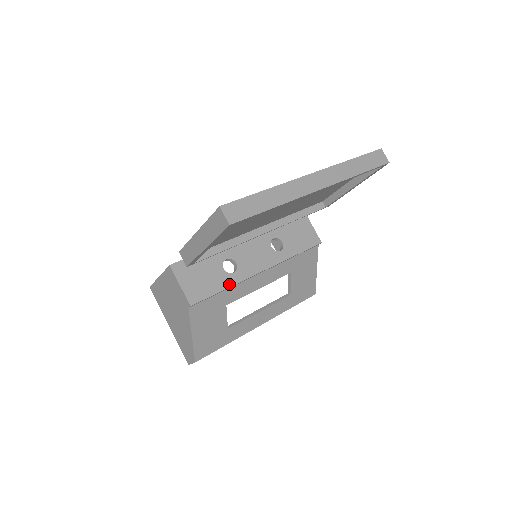
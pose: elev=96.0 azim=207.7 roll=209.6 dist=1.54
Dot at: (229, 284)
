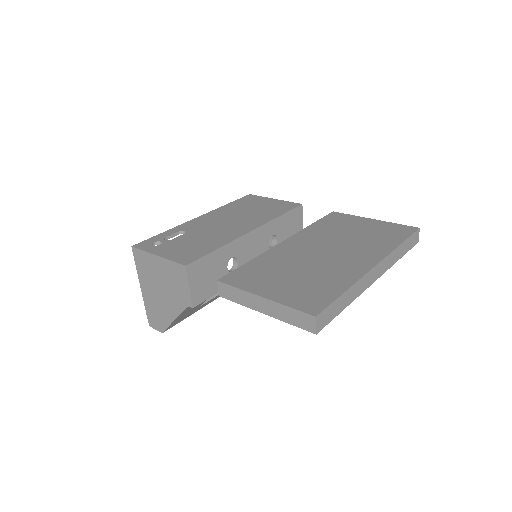
Dot at: occluded
